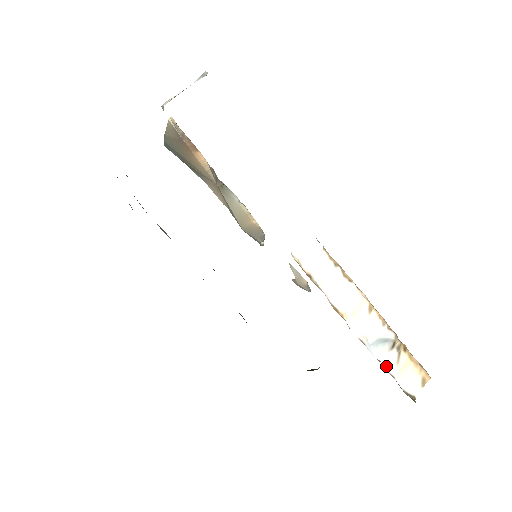
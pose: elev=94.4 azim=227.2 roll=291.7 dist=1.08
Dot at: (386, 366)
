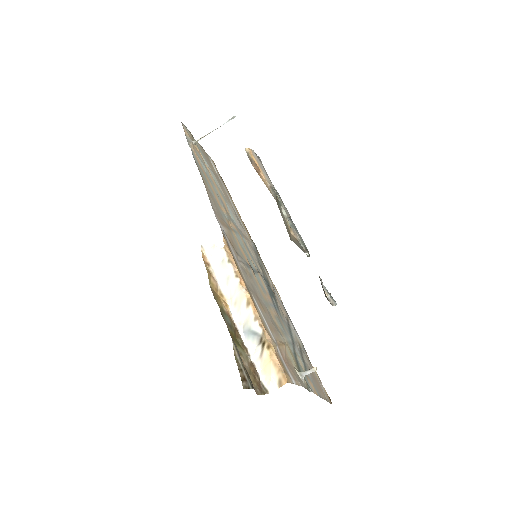
Dot at: (252, 355)
